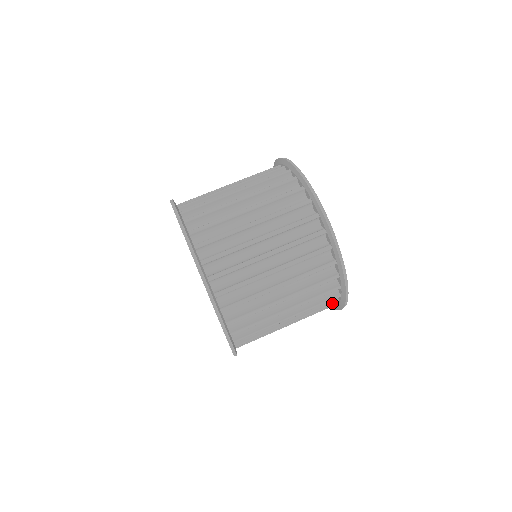
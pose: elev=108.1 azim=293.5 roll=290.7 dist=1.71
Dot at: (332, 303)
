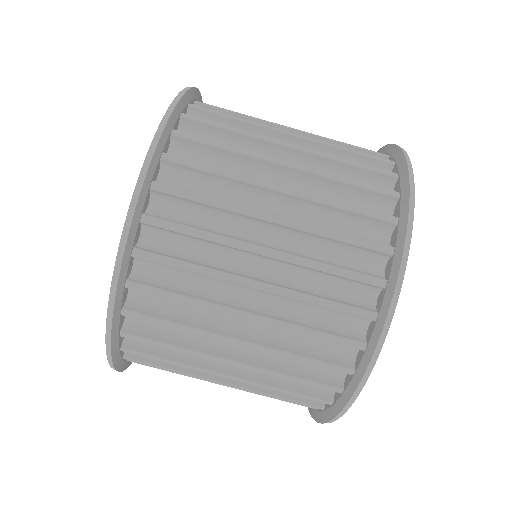
Dot at: occluded
